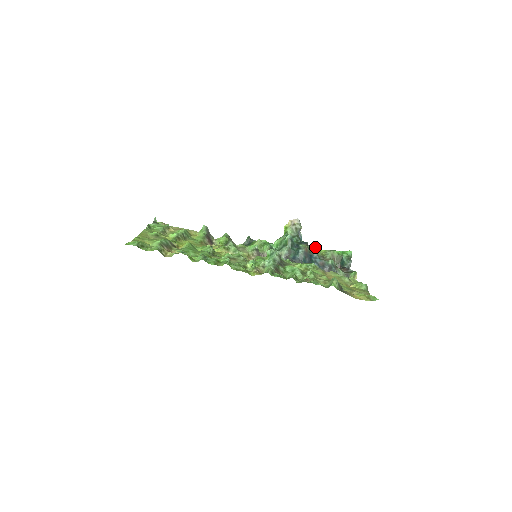
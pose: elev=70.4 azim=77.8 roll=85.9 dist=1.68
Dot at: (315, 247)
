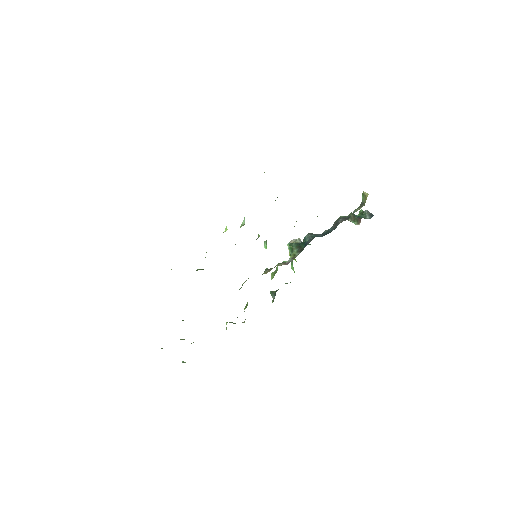
Dot at: occluded
